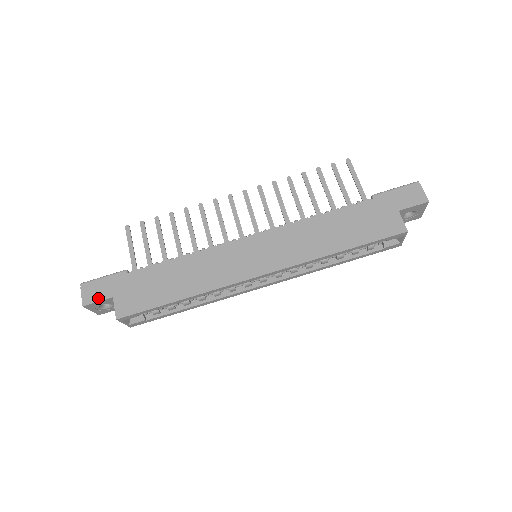
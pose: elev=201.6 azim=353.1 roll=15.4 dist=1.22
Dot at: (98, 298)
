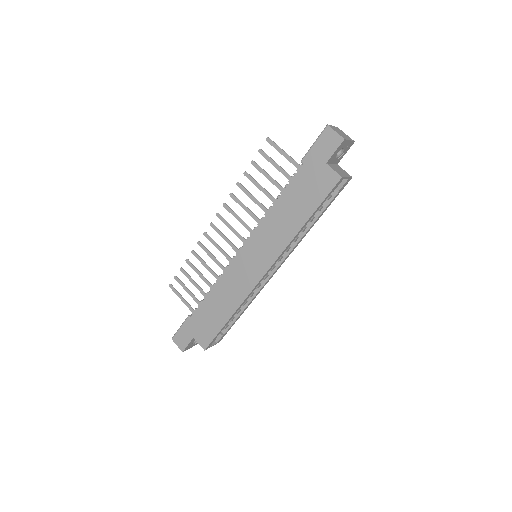
Dot at: (186, 343)
